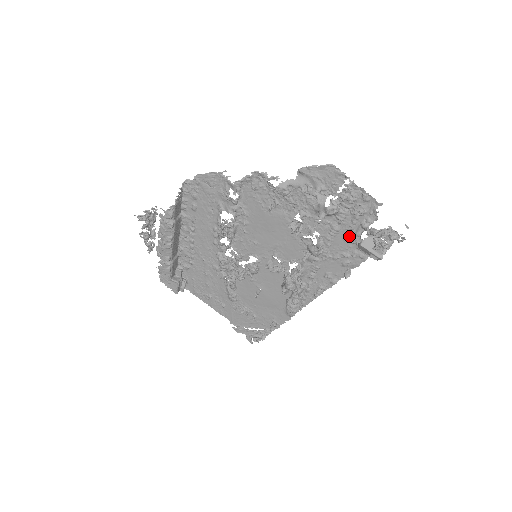
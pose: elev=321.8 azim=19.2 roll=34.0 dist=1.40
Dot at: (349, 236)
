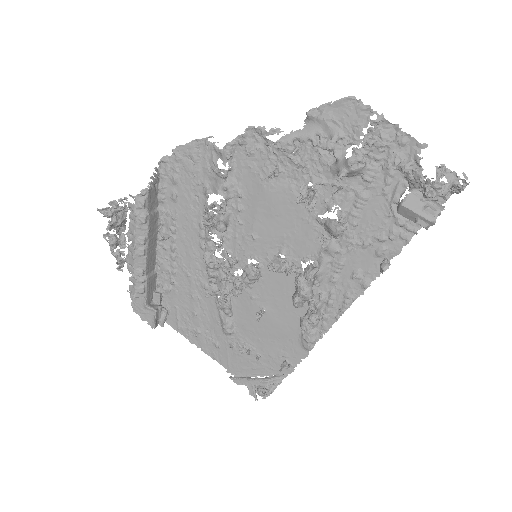
Dot at: (382, 206)
